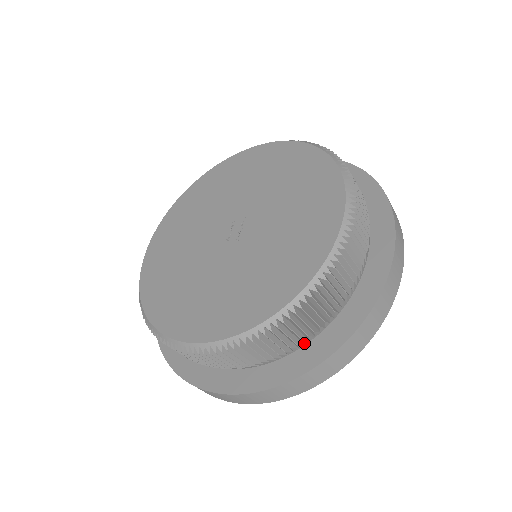
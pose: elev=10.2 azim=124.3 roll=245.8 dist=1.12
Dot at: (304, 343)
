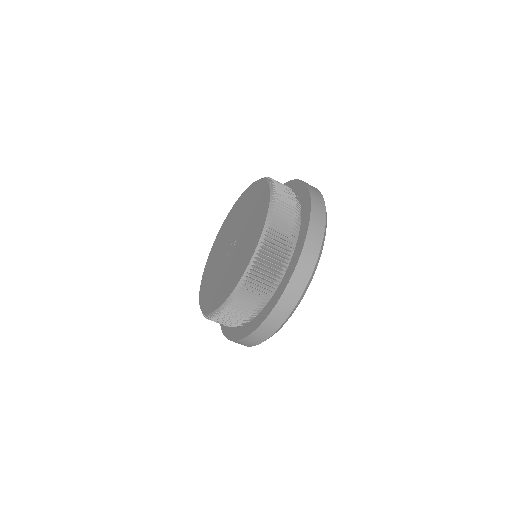
Dot at: (236, 326)
